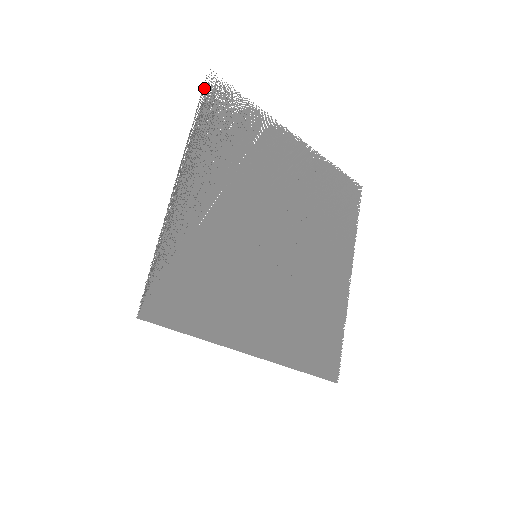
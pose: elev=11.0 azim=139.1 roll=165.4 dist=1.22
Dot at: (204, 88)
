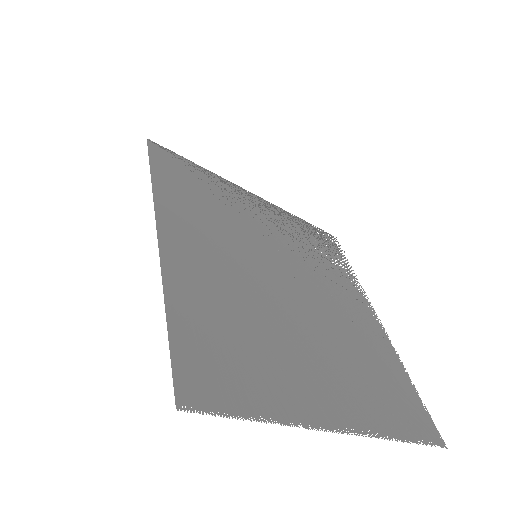
Dot at: (324, 232)
